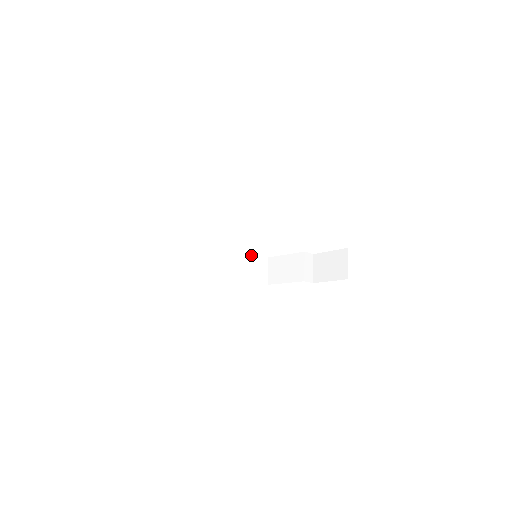
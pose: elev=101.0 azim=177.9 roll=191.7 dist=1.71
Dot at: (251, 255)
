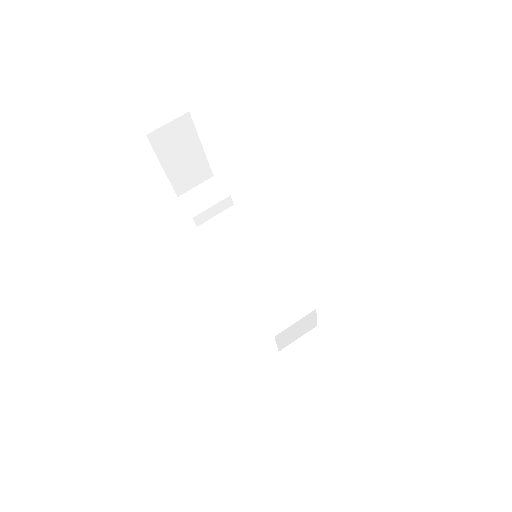
Dot at: (285, 290)
